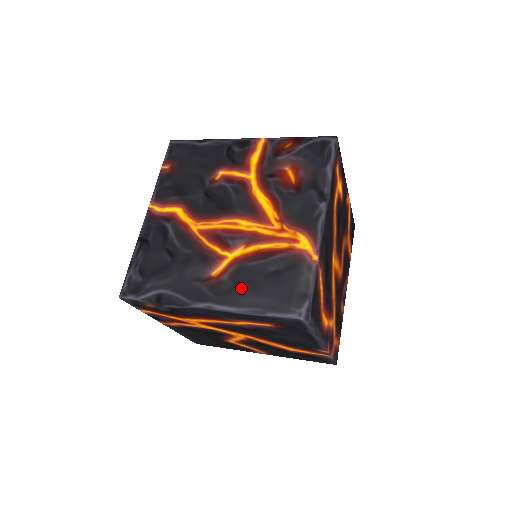
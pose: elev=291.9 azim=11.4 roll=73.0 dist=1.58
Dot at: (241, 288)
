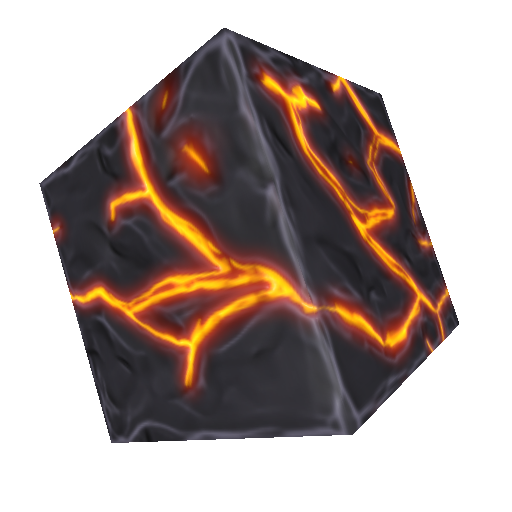
Dot at: (230, 397)
